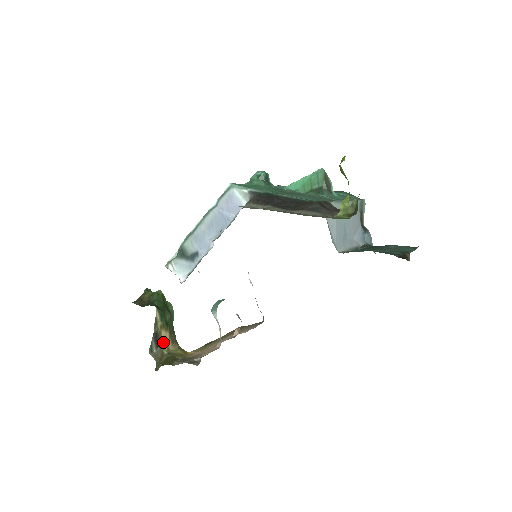
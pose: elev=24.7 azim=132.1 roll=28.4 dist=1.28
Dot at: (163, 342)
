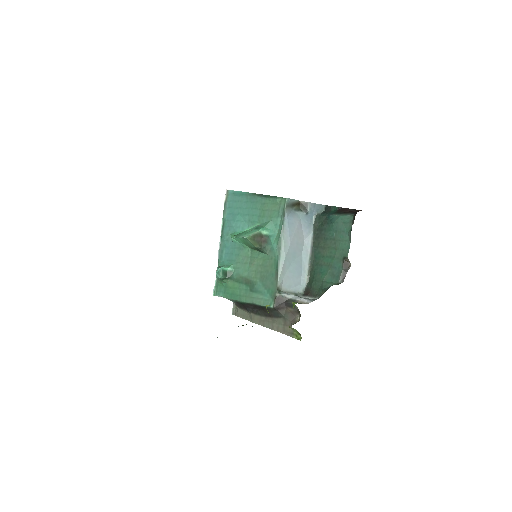
Dot at: occluded
